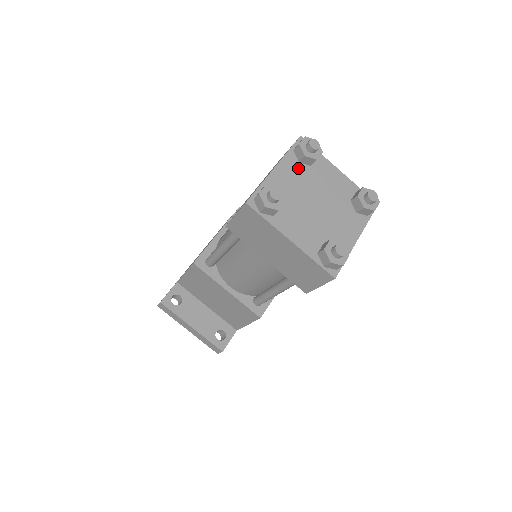
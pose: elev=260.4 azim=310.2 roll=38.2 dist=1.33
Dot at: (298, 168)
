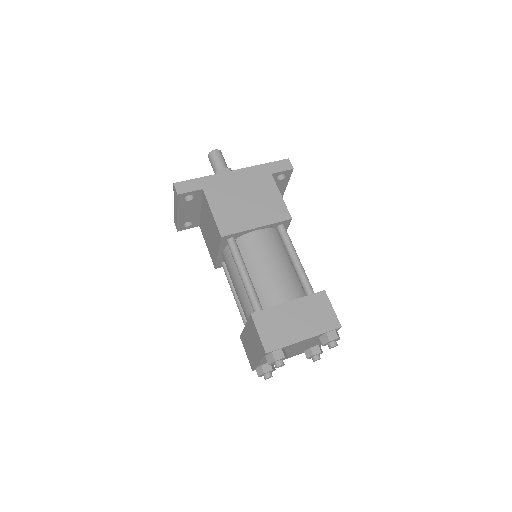
Dot at: (314, 339)
